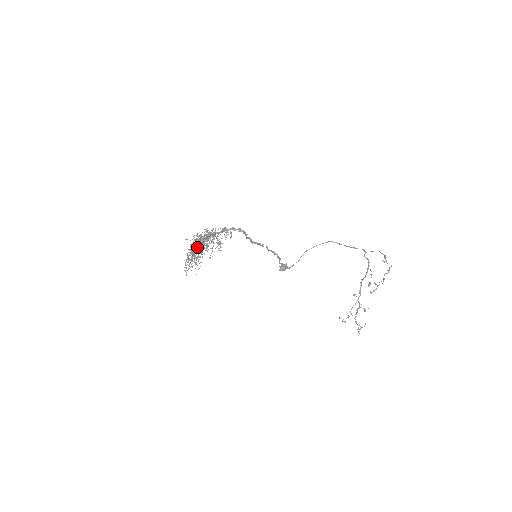
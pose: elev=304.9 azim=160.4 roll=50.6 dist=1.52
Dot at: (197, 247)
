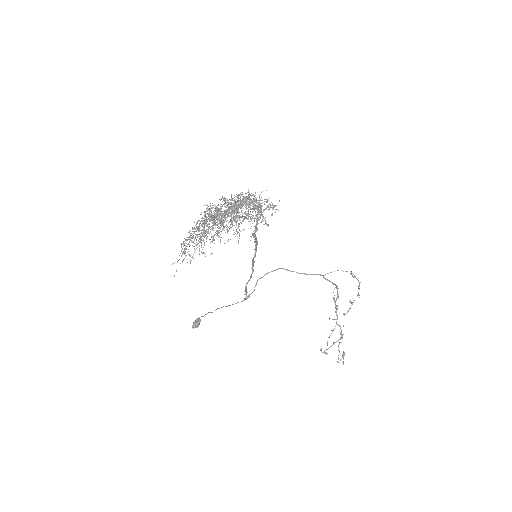
Dot at: (206, 225)
